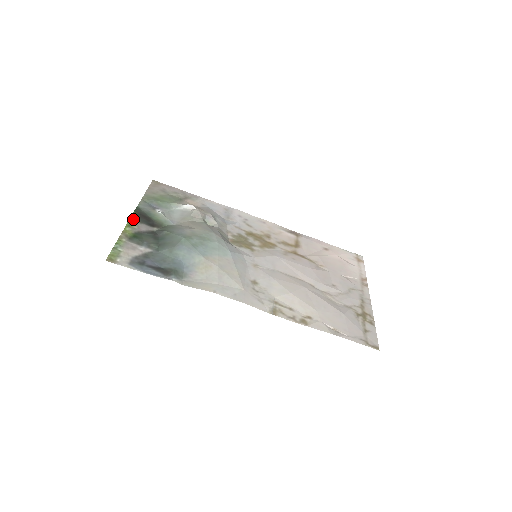
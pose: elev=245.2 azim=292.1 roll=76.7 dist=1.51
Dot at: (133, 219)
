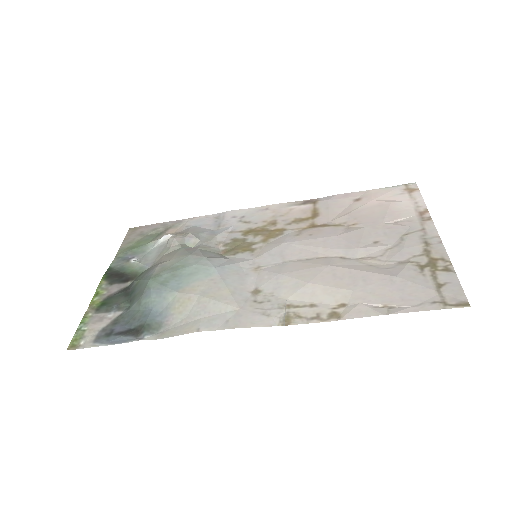
Dot at: (102, 284)
